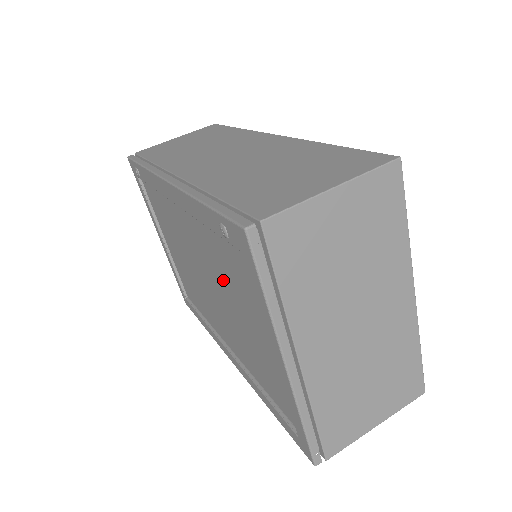
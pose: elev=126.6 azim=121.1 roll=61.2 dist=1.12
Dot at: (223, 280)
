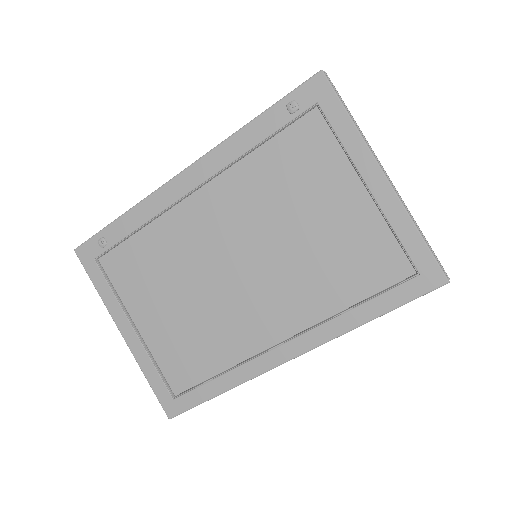
Dot at: (278, 203)
